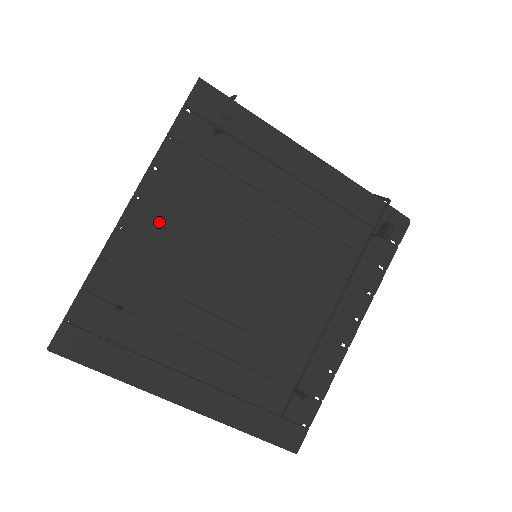
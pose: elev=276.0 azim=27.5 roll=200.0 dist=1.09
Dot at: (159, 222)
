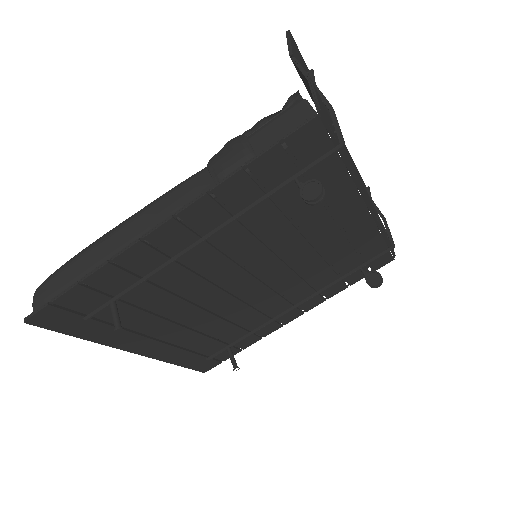
Dot at: (188, 241)
